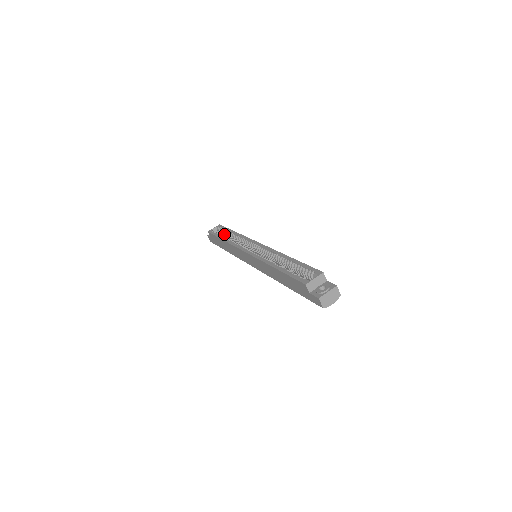
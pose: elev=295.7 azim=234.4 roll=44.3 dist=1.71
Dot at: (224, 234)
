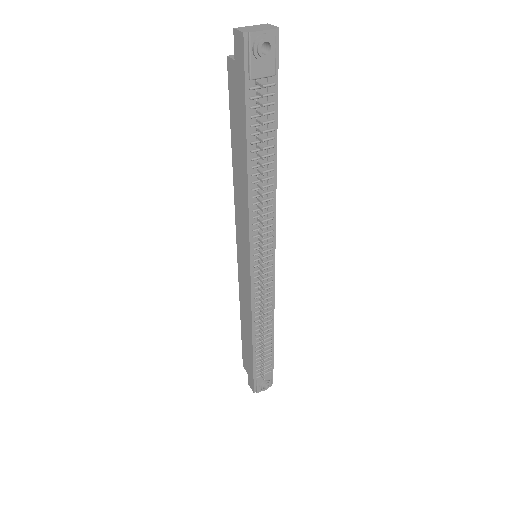
Dot at: occluded
